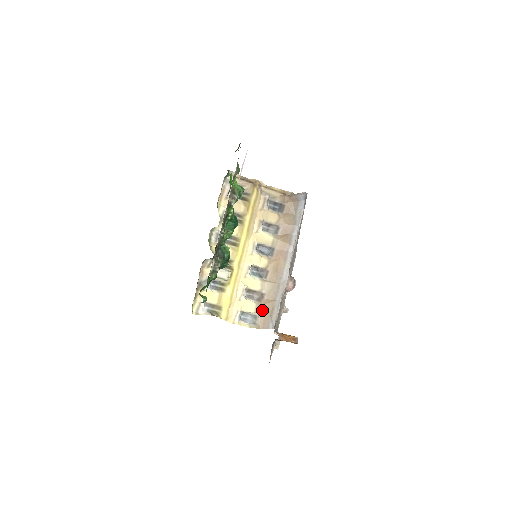
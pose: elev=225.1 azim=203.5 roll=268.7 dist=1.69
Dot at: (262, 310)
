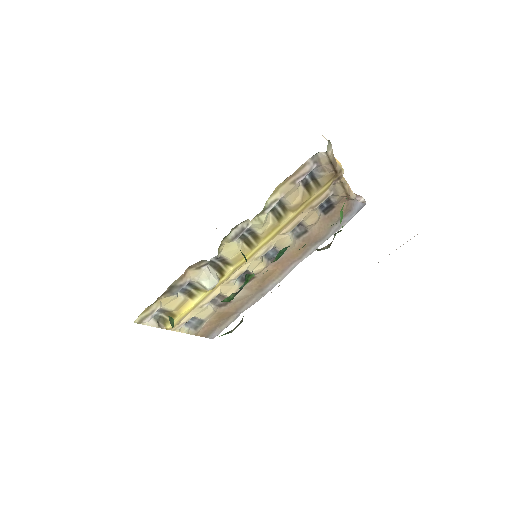
Dot at: (215, 317)
